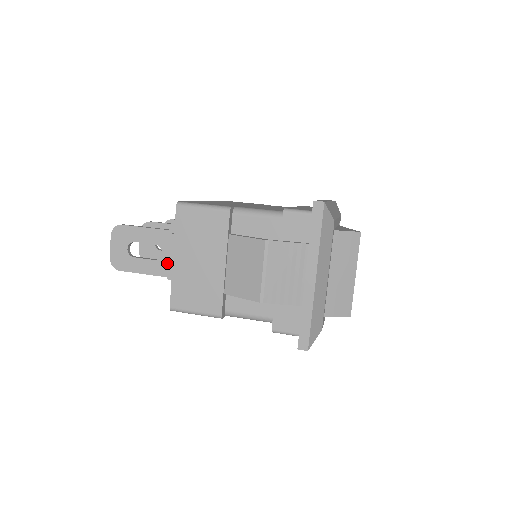
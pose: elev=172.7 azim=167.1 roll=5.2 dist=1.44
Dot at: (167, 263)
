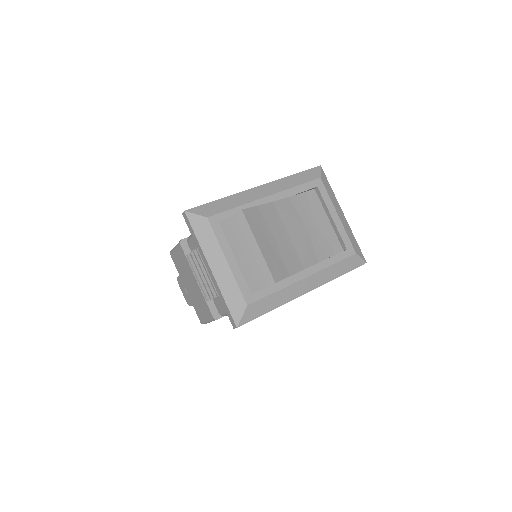
Dot at: occluded
